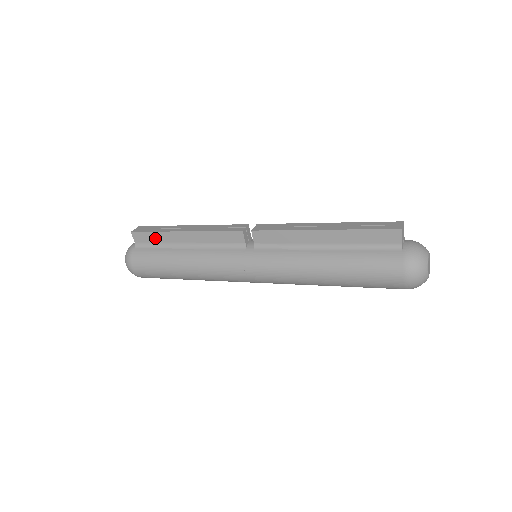
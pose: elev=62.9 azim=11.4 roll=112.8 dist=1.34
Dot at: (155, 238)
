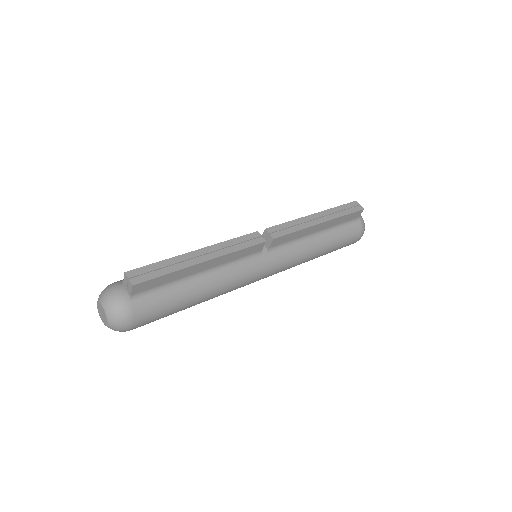
Dot at: (165, 280)
